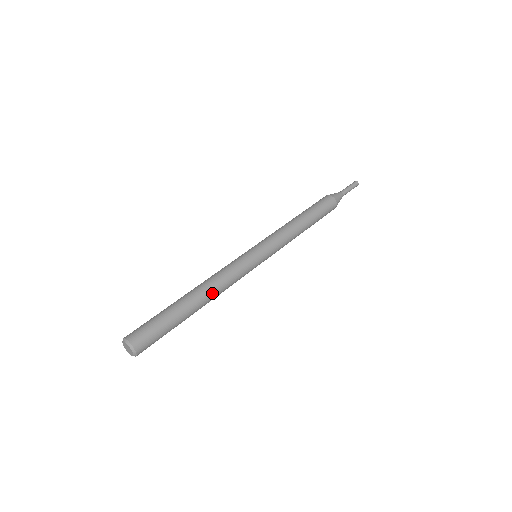
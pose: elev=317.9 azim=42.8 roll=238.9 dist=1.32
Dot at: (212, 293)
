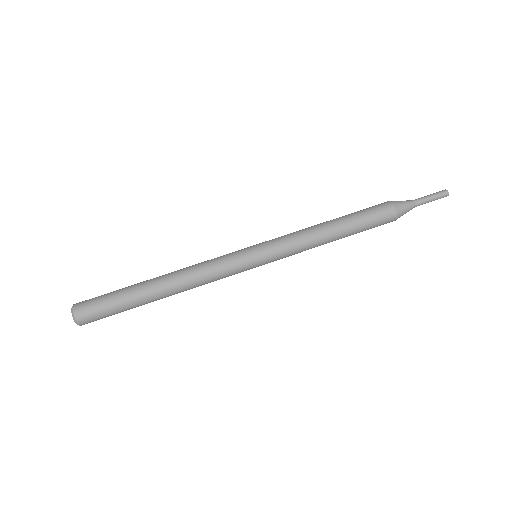
Dot at: (181, 288)
